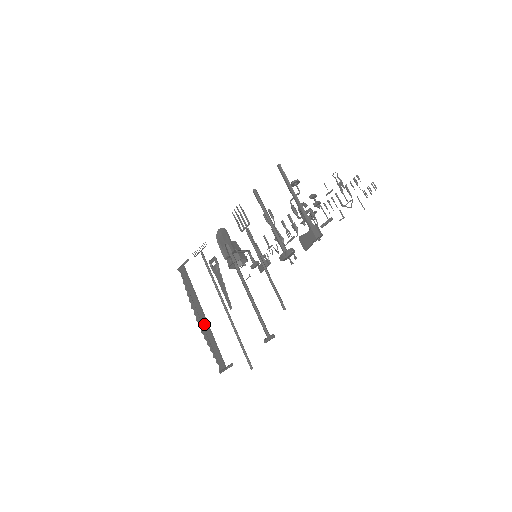
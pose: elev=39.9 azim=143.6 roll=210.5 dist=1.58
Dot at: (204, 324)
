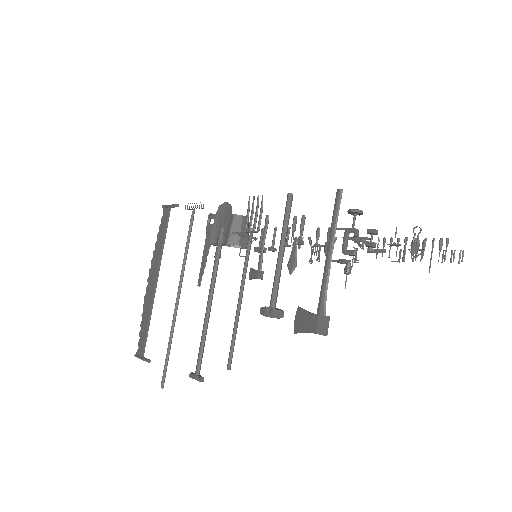
Dot at: (151, 291)
